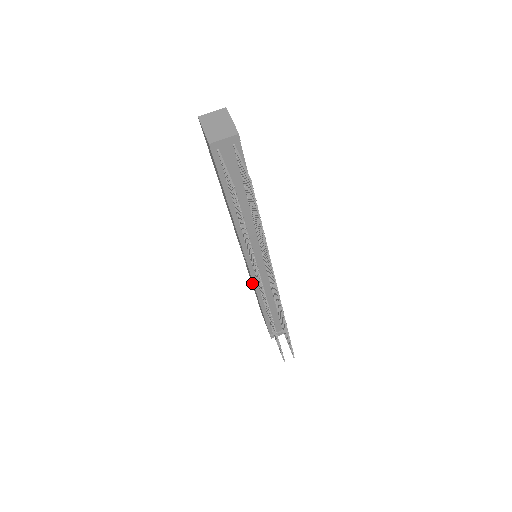
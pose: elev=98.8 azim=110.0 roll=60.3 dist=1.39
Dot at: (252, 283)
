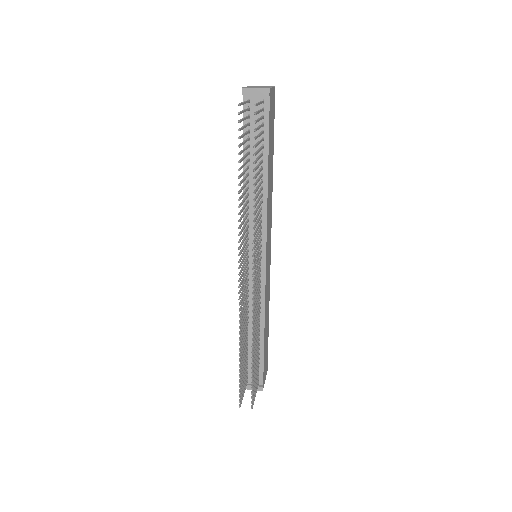
Dot at: occluded
